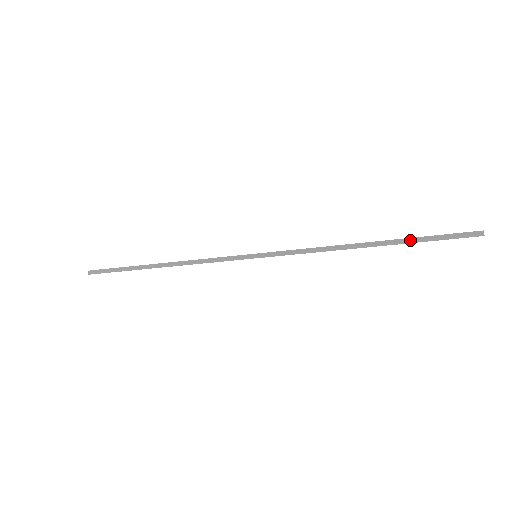
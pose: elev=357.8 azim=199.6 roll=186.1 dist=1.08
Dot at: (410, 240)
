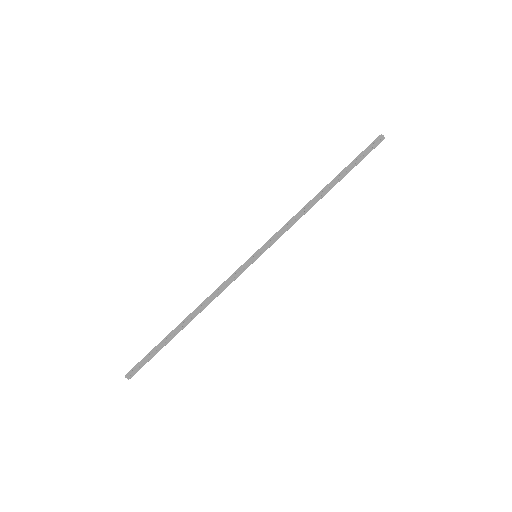
Dot at: (346, 169)
